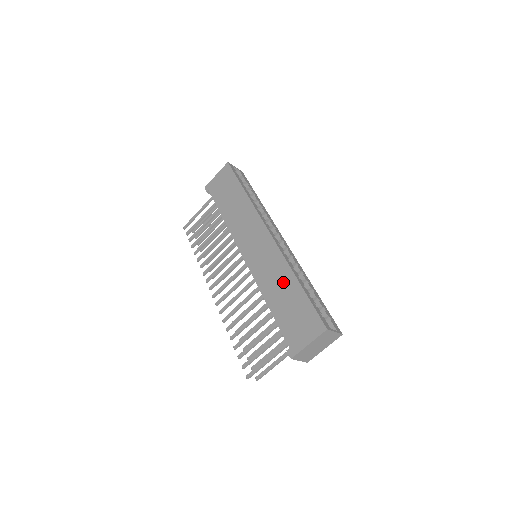
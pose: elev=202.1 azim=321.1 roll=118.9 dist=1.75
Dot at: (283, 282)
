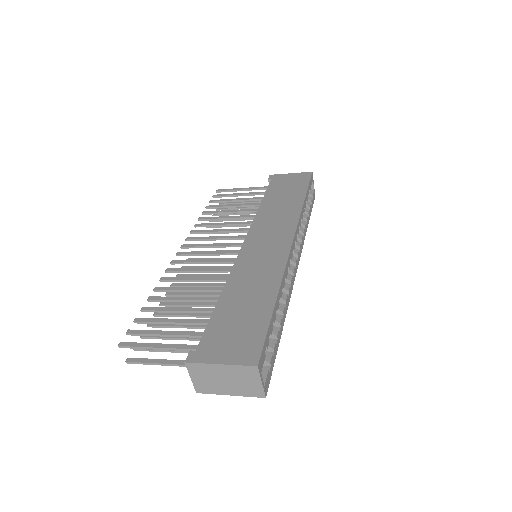
Dot at: (259, 288)
